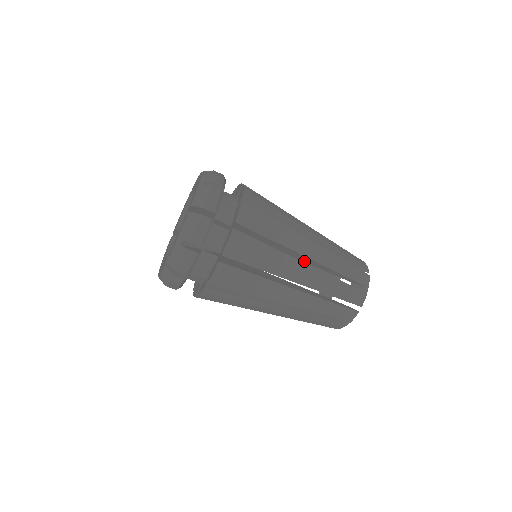
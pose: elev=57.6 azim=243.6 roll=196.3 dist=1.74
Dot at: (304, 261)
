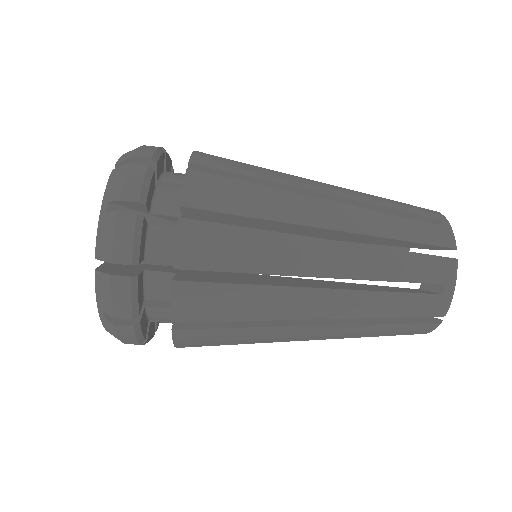
Dot at: occluded
